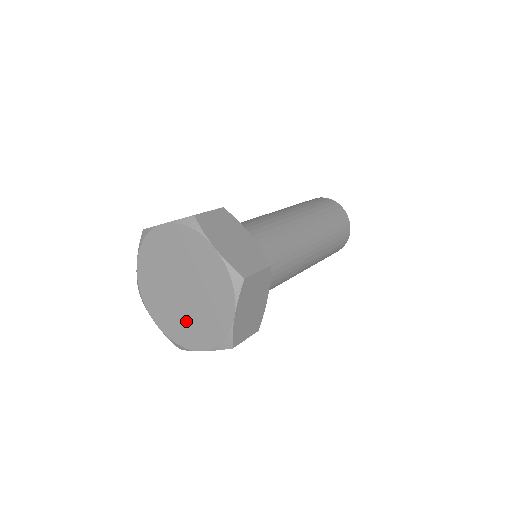
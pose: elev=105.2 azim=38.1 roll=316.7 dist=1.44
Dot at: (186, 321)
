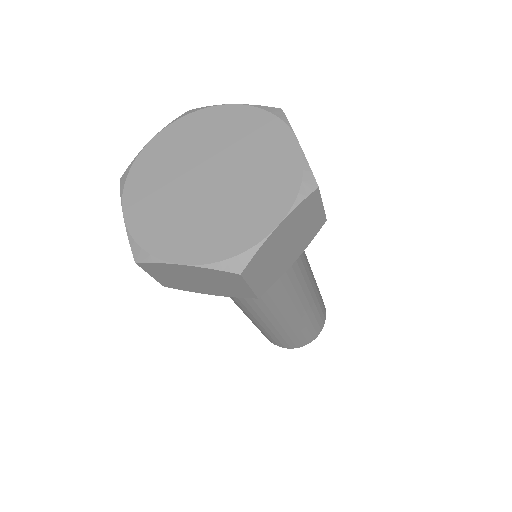
Dot at: (185, 219)
